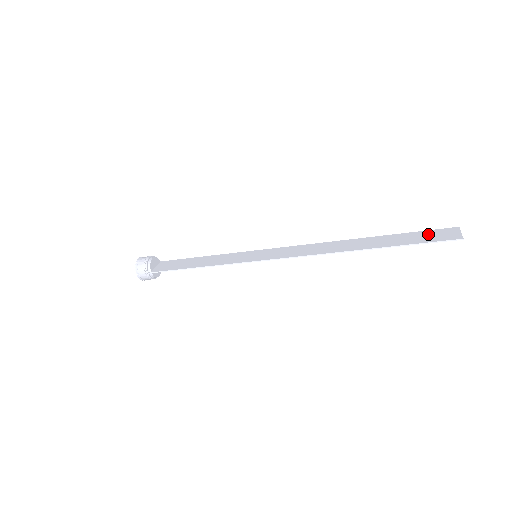
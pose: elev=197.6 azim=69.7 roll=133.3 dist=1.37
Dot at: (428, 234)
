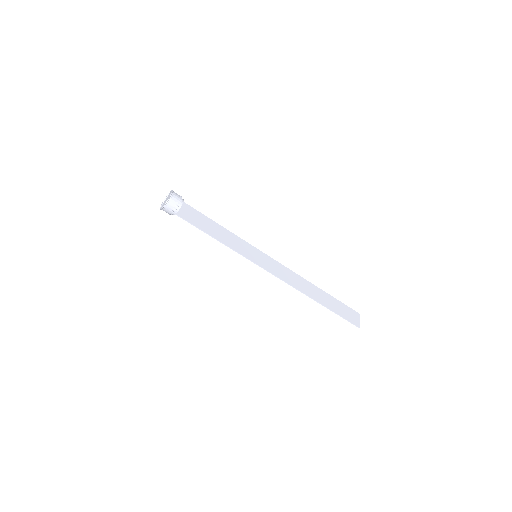
Dot at: (347, 310)
